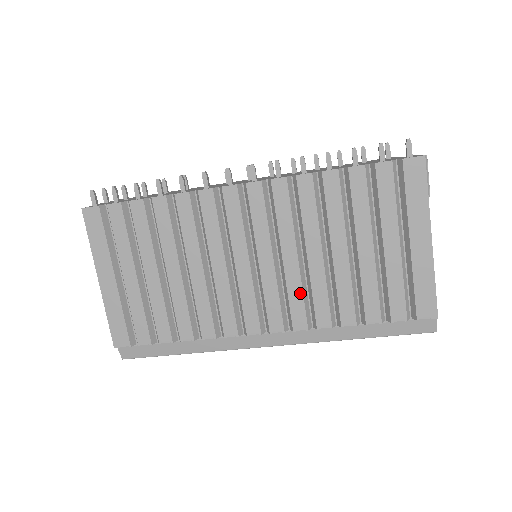
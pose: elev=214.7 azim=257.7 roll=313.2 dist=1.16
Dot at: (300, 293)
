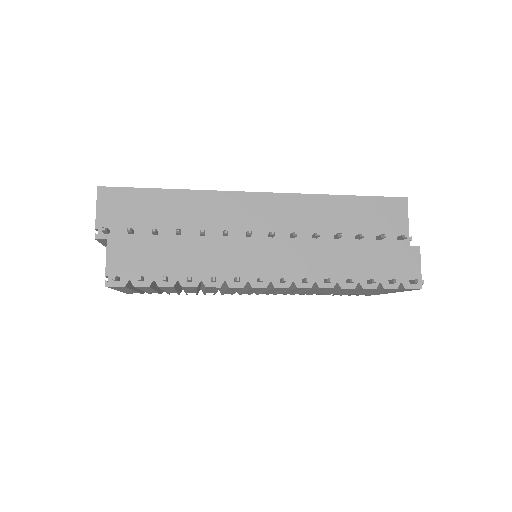
Dot at: occluded
